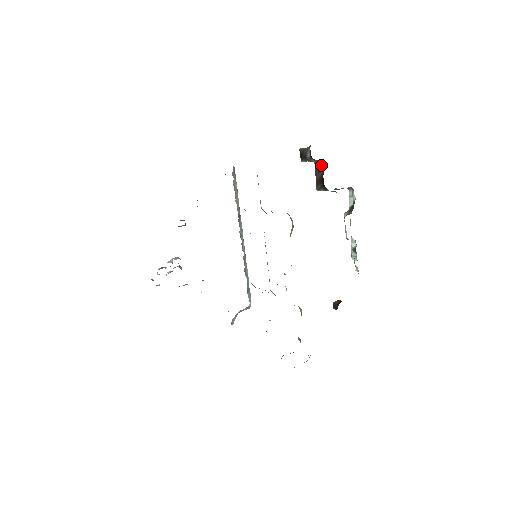
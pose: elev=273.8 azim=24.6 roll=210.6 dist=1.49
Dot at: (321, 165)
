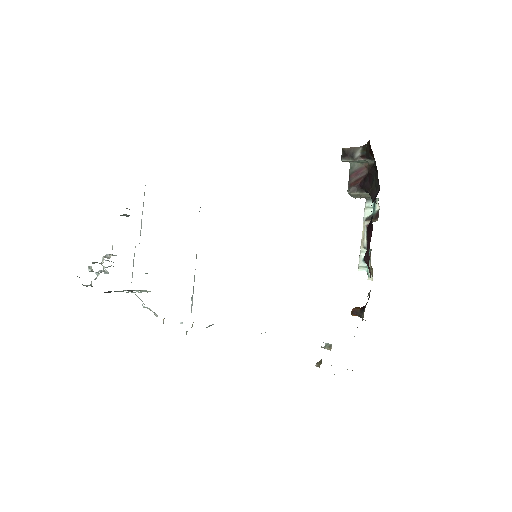
Dot at: (372, 165)
